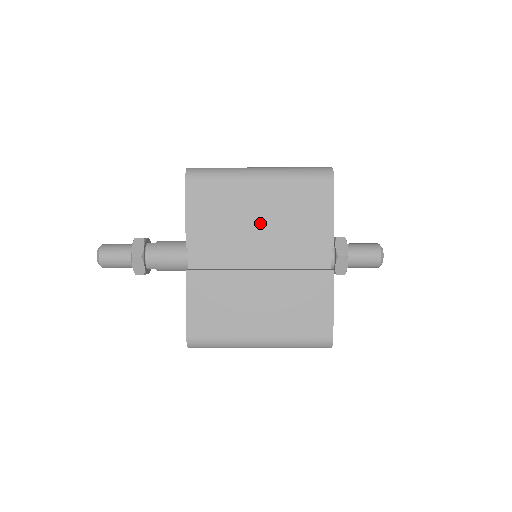
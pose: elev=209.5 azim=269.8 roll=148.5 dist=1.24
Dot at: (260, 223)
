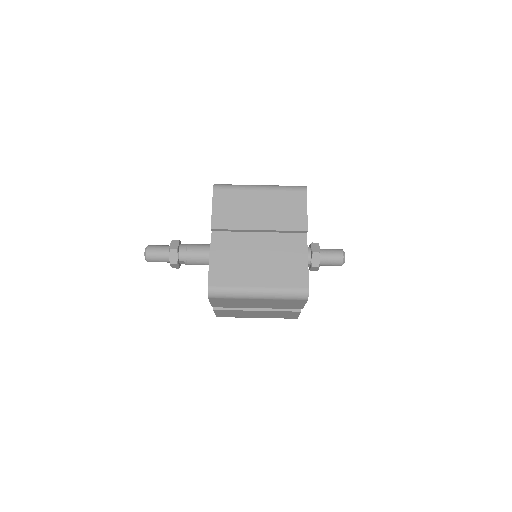
Dot at: (260, 215)
